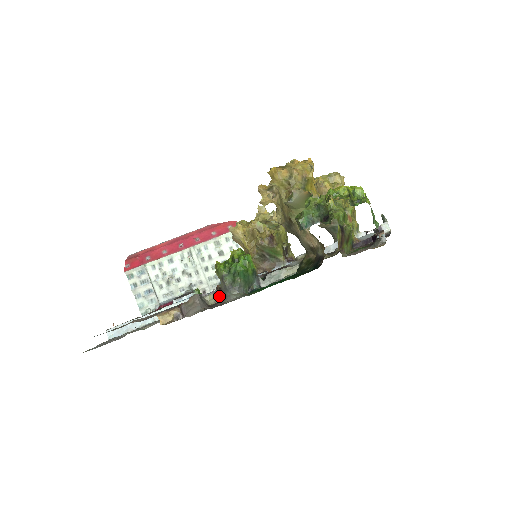
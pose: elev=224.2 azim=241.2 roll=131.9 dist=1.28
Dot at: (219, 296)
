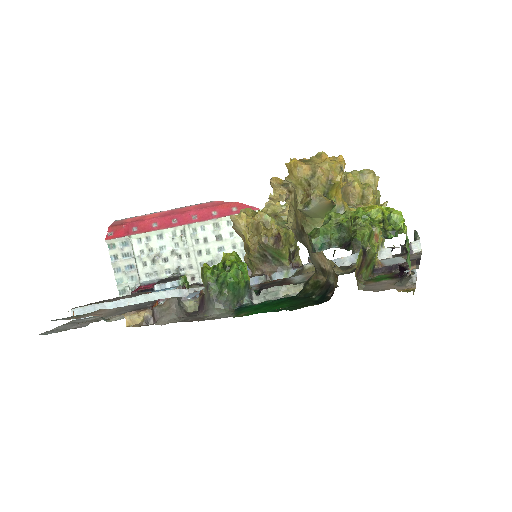
Dot at: (201, 305)
